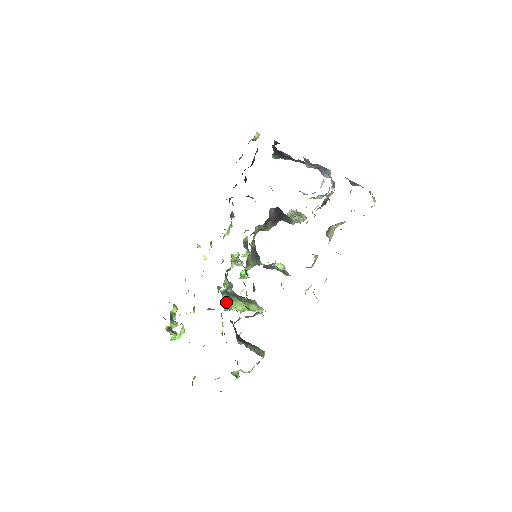
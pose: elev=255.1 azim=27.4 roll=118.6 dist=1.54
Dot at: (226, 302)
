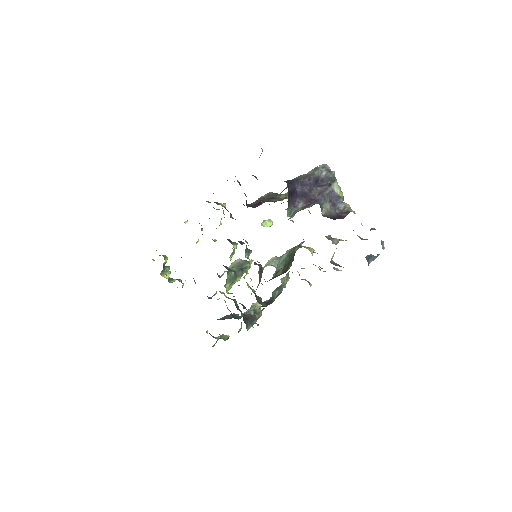
Dot at: (228, 288)
